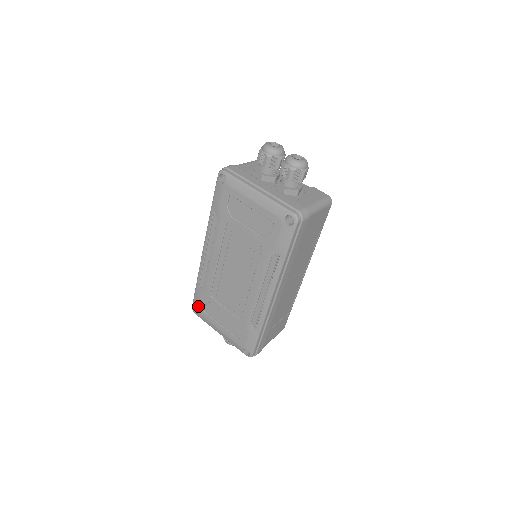
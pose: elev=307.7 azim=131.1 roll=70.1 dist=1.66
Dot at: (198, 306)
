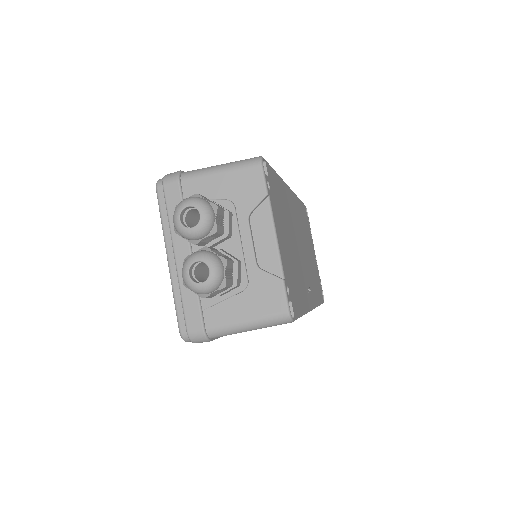
Dot at: occluded
